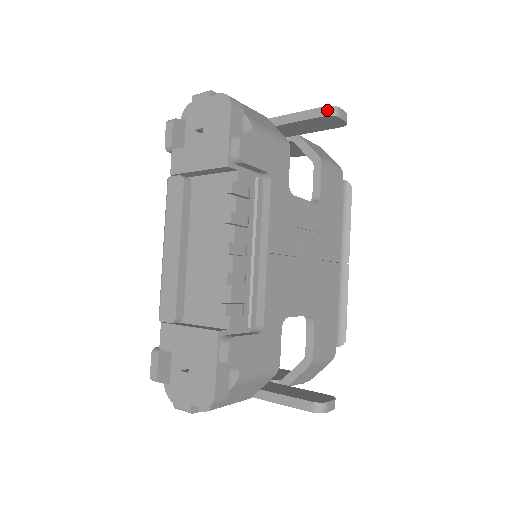
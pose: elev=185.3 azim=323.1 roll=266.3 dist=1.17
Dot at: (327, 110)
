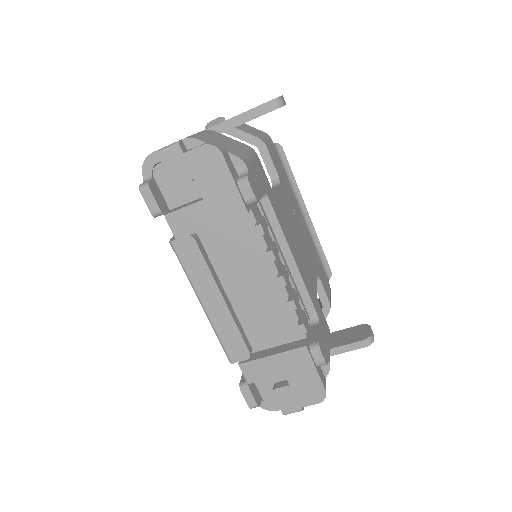
Dot at: (274, 104)
